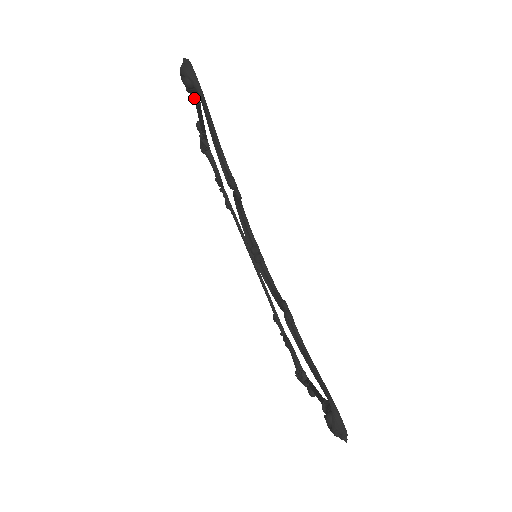
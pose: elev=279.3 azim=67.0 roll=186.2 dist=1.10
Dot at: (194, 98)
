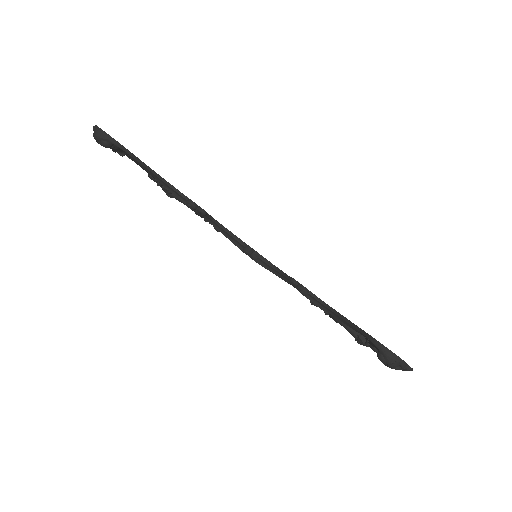
Dot at: (122, 154)
